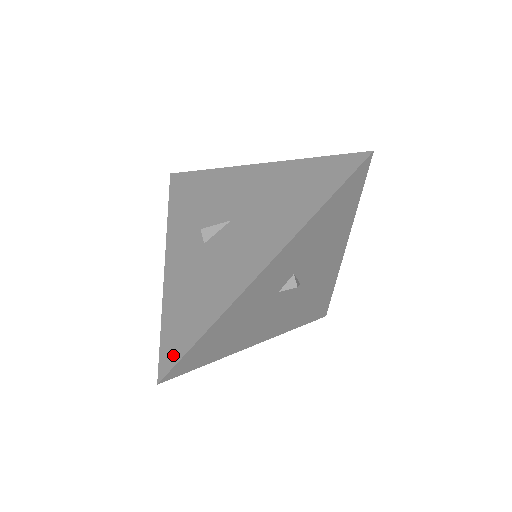
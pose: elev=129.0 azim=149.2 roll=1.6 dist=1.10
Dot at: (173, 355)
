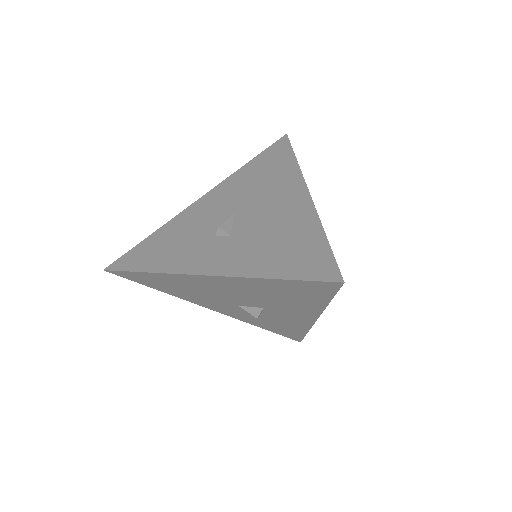
Dot at: (324, 265)
